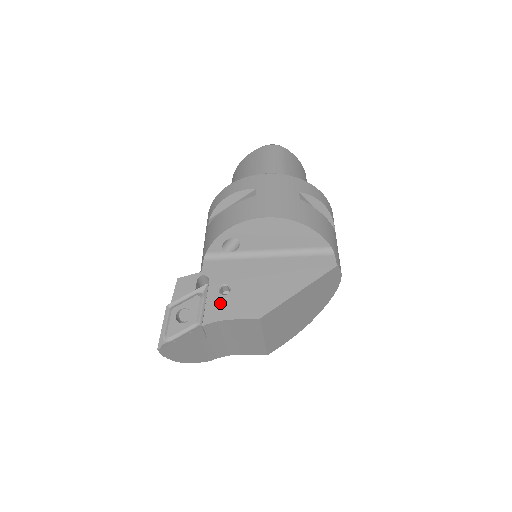
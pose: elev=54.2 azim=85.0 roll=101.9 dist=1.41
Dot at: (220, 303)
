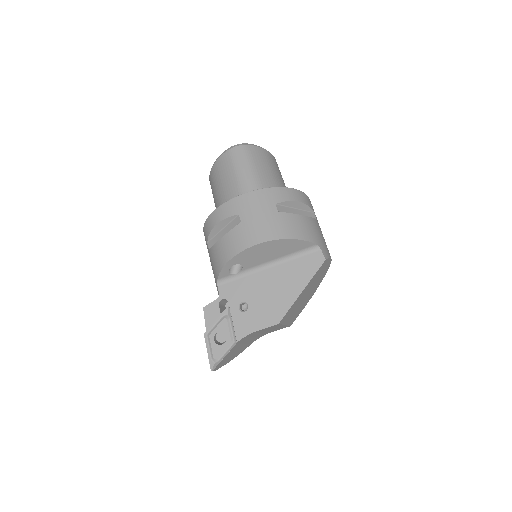
Dot at: (244, 320)
